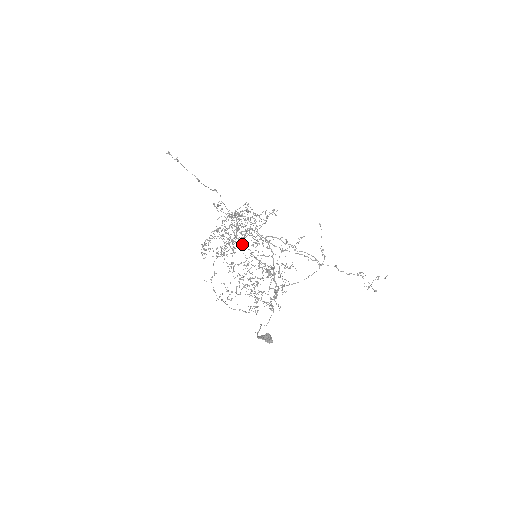
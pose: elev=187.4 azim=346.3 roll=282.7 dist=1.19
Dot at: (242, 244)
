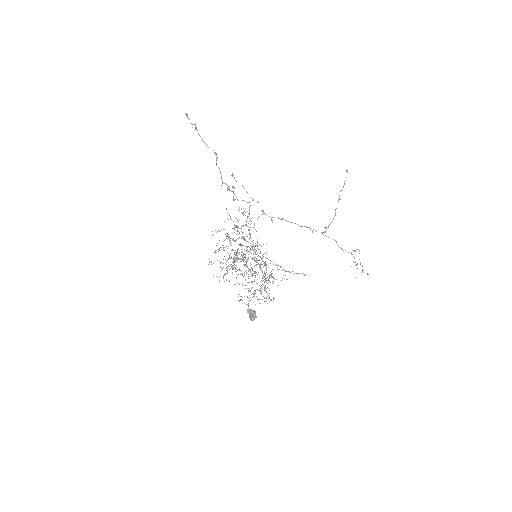
Dot at: occluded
